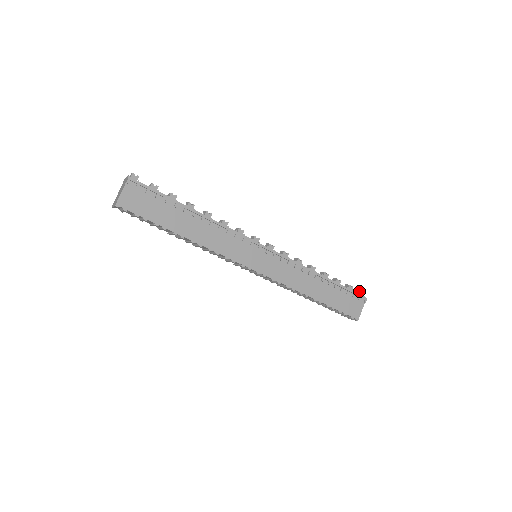
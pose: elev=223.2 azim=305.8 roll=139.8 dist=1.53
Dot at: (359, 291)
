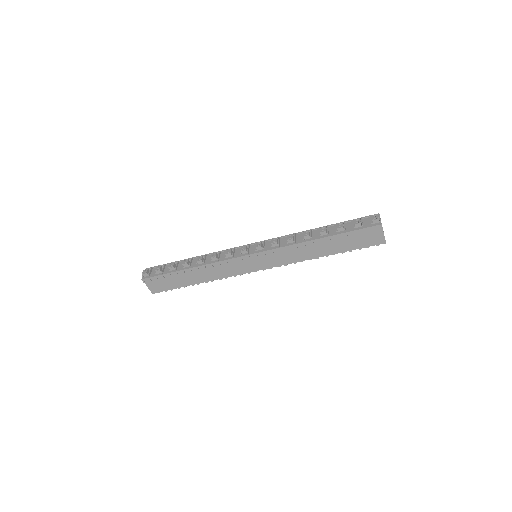
Dot at: (371, 219)
